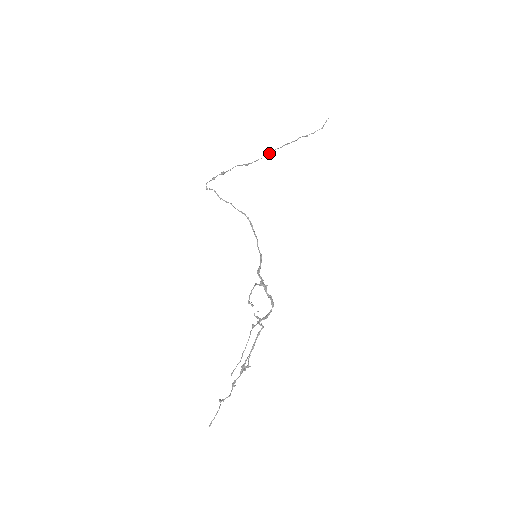
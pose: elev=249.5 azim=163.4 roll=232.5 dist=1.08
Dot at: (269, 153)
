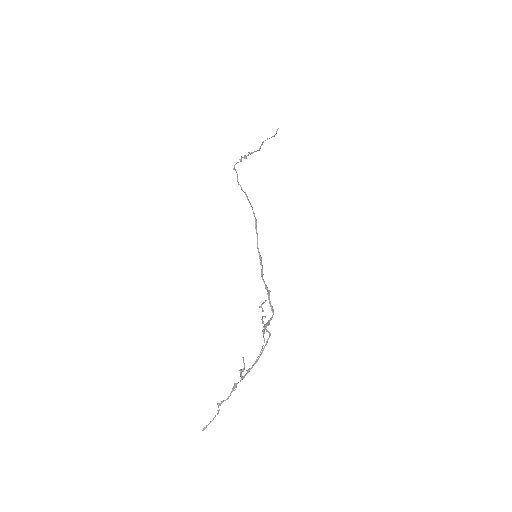
Dot at: (260, 148)
